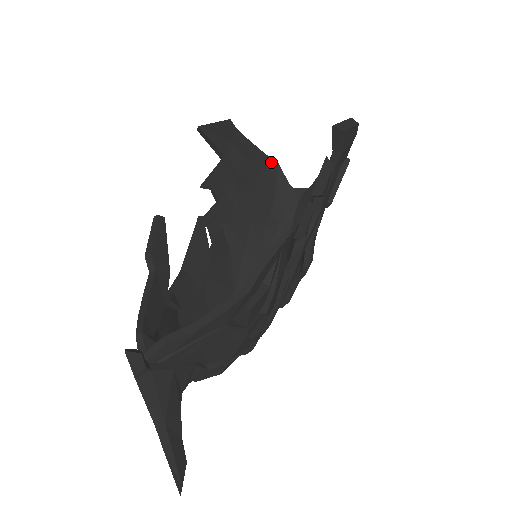
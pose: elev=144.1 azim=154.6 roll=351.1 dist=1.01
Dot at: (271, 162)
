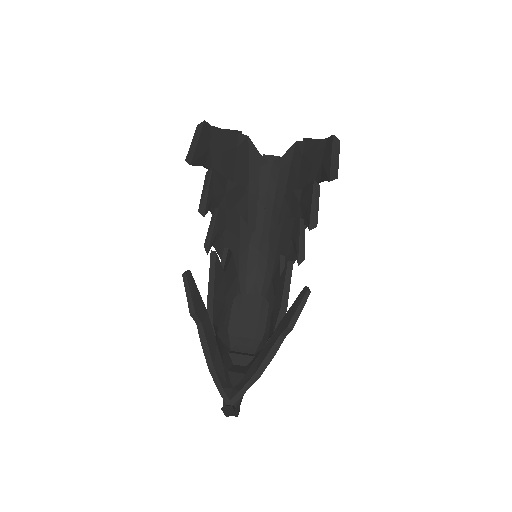
Dot at: (242, 139)
